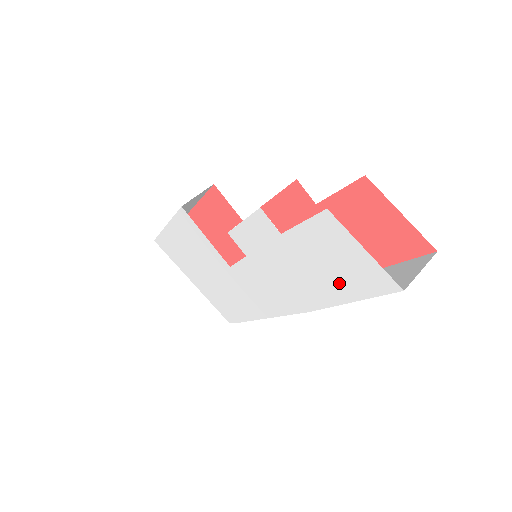
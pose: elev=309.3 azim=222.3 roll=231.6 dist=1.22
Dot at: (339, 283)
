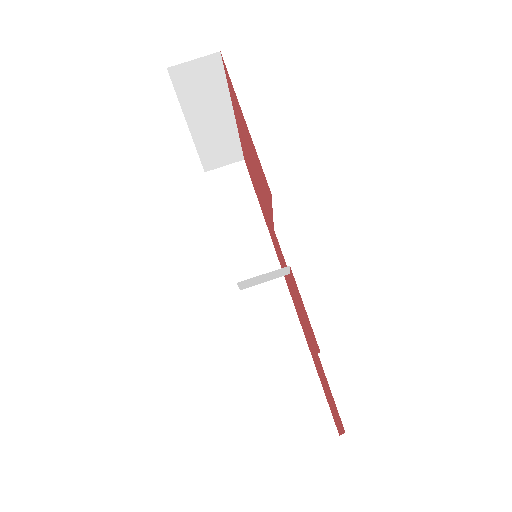
Dot at: occluded
